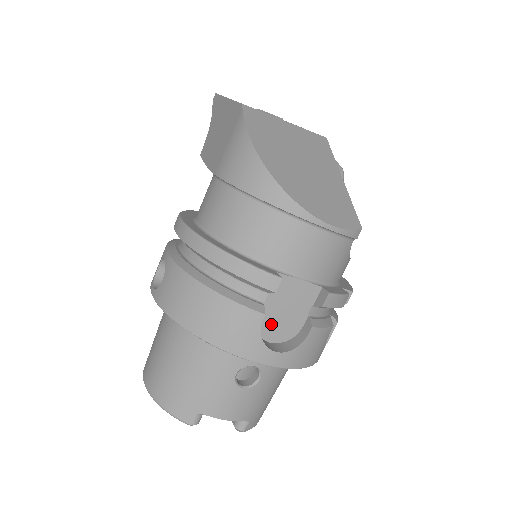
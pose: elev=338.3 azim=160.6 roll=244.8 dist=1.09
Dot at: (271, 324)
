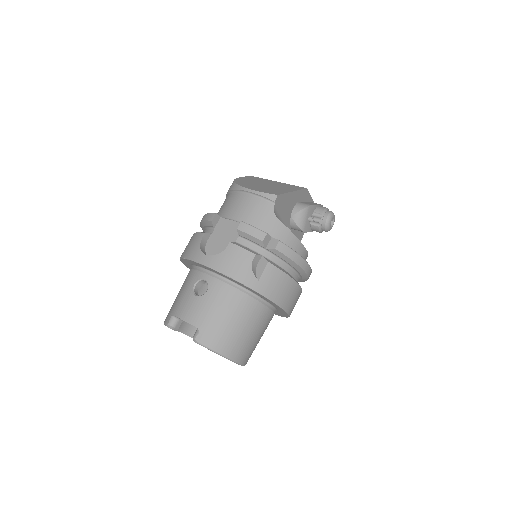
Dot at: (214, 247)
